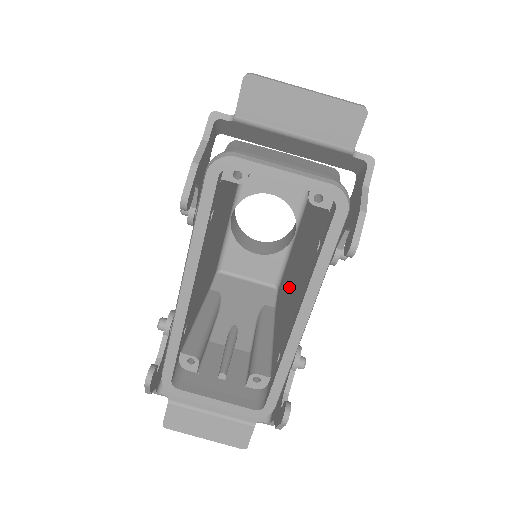
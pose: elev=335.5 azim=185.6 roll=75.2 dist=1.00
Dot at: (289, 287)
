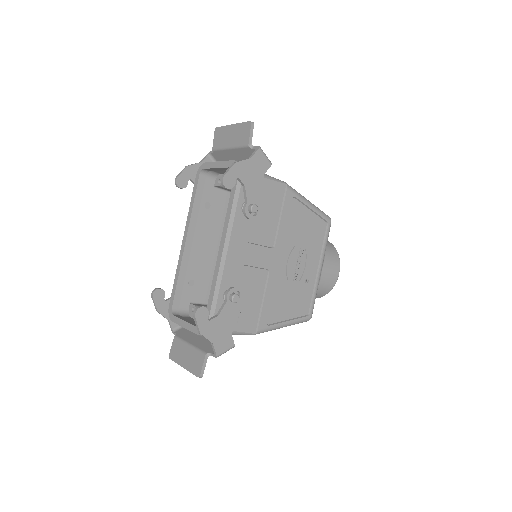
Dot at: occluded
